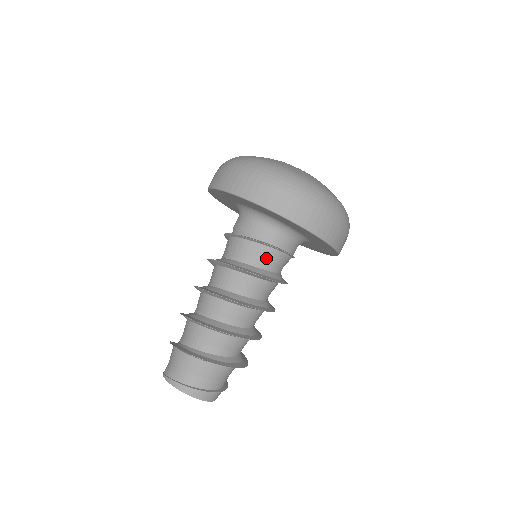
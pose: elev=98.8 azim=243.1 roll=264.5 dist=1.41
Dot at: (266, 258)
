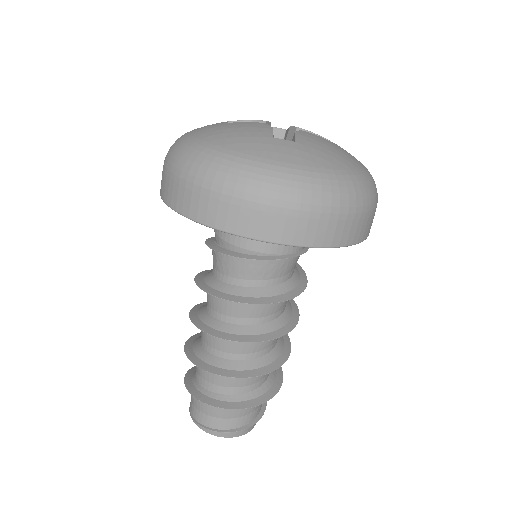
Dot at: (273, 272)
